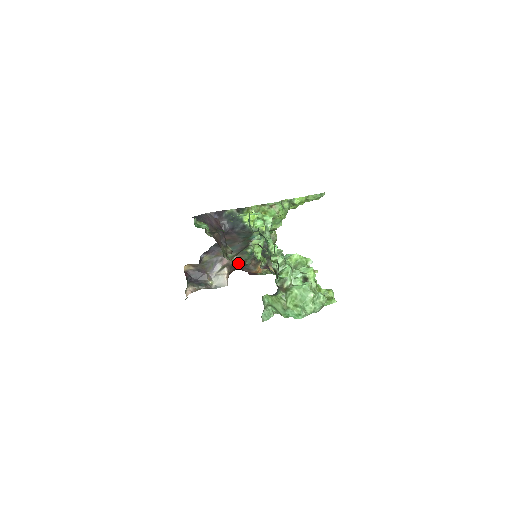
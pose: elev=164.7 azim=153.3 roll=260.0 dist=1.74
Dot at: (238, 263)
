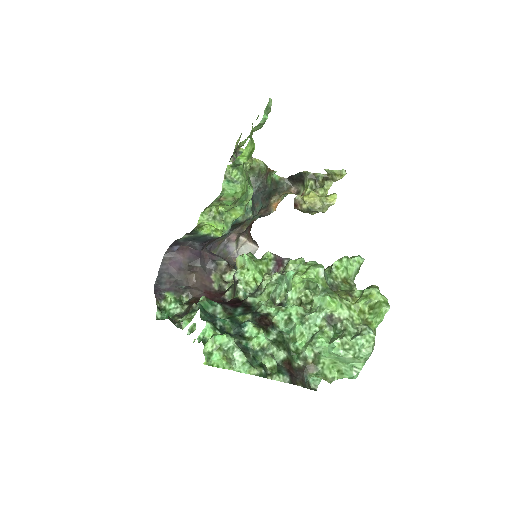
Dot at: occluded
